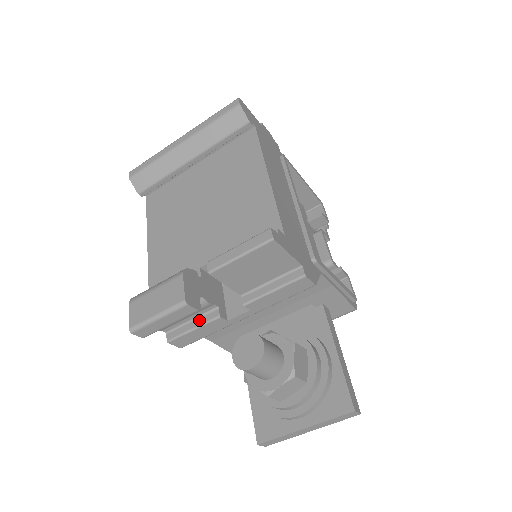
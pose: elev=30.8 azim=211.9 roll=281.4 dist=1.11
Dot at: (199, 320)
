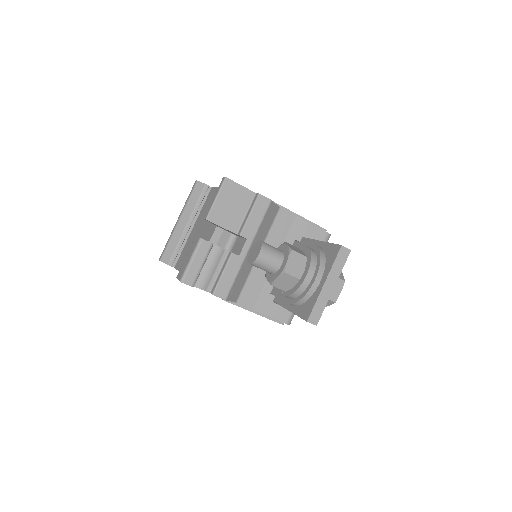
Dot at: (223, 267)
